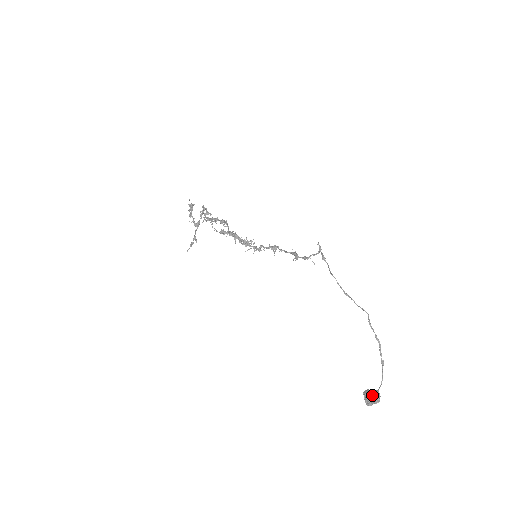
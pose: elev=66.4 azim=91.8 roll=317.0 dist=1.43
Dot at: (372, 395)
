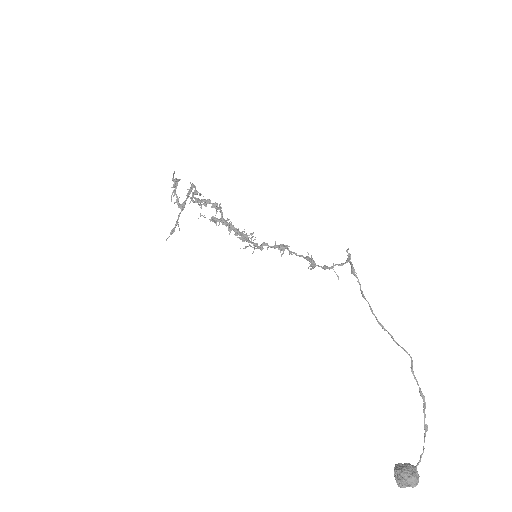
Dot at: (408, 474)
